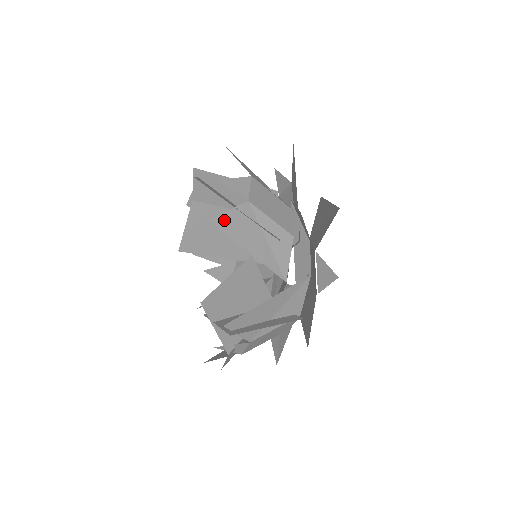
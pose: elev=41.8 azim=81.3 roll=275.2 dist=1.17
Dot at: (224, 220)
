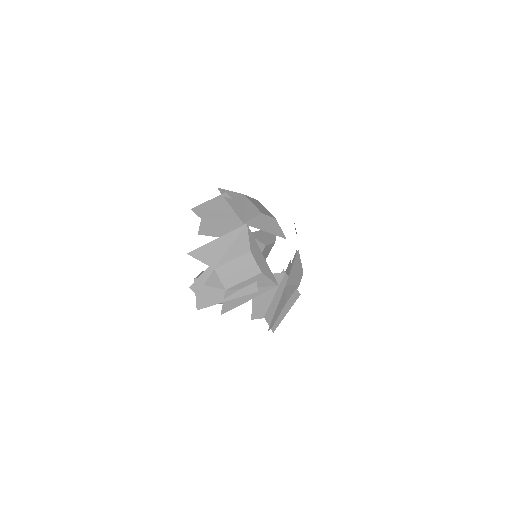
Dot at: (226, 307)
